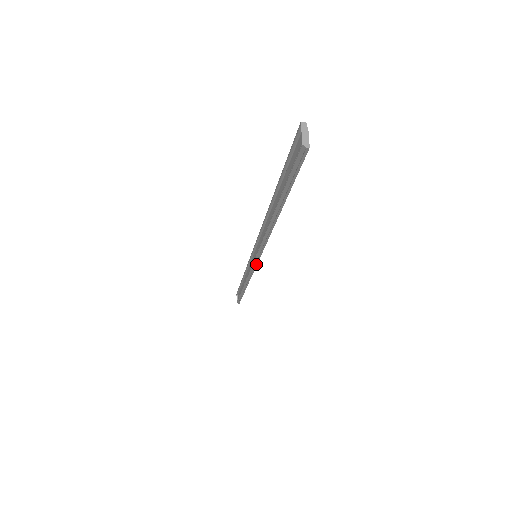
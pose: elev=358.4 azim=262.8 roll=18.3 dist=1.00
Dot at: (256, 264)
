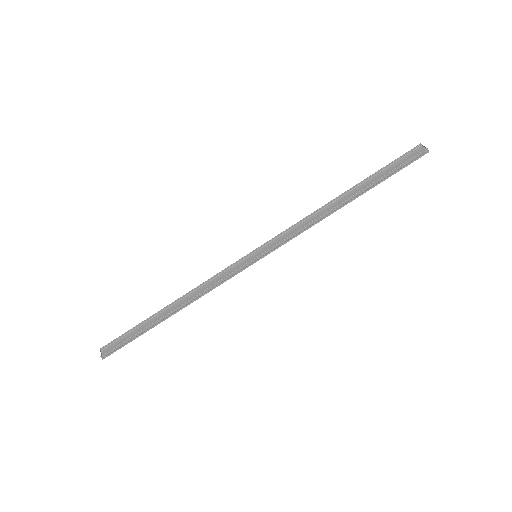
Dot at: (255, 262)
